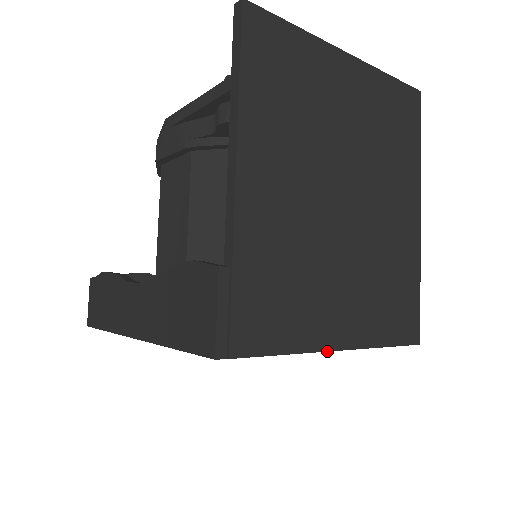
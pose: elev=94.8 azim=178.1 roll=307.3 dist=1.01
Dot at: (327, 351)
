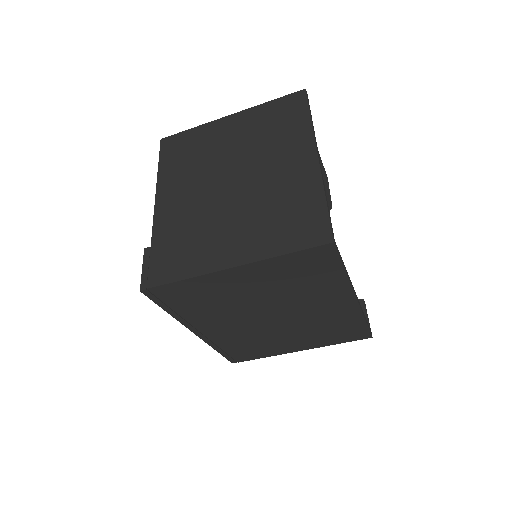
Dot at: (220, 270)
